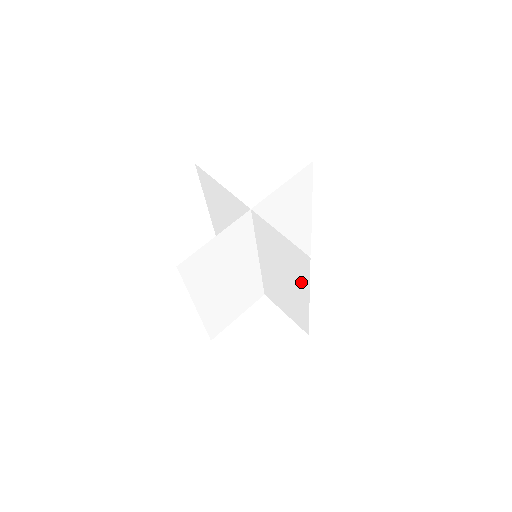
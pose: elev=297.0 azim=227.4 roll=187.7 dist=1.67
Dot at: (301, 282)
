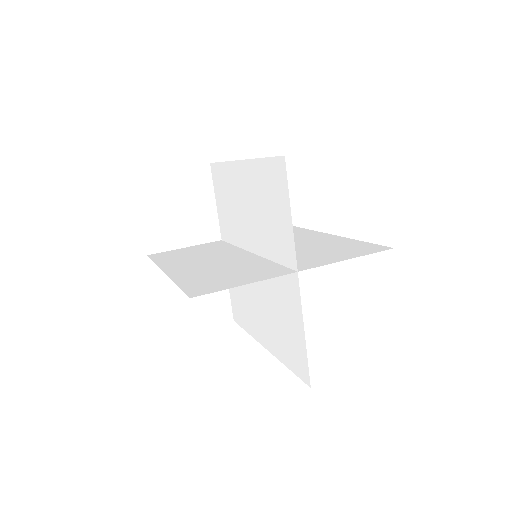
Dot at: occluded
